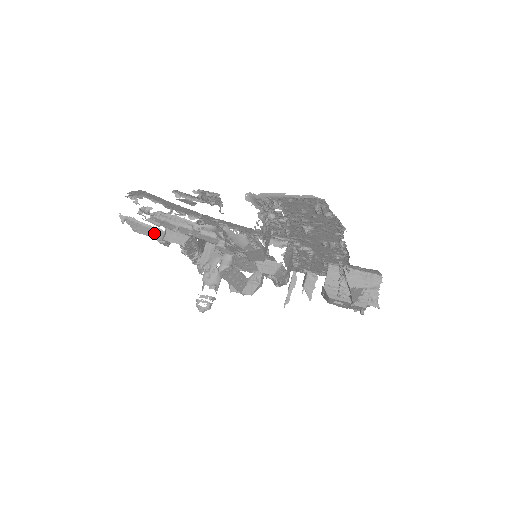
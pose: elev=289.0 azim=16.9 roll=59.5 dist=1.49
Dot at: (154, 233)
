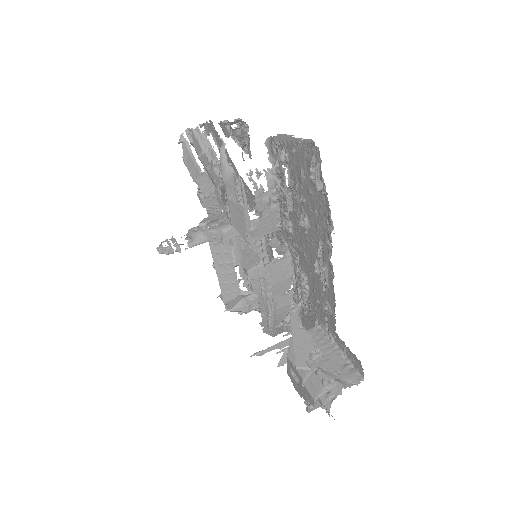
Dot at: (194, 170)
